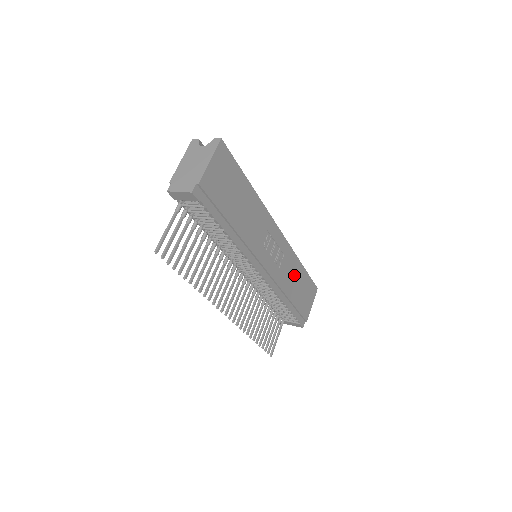
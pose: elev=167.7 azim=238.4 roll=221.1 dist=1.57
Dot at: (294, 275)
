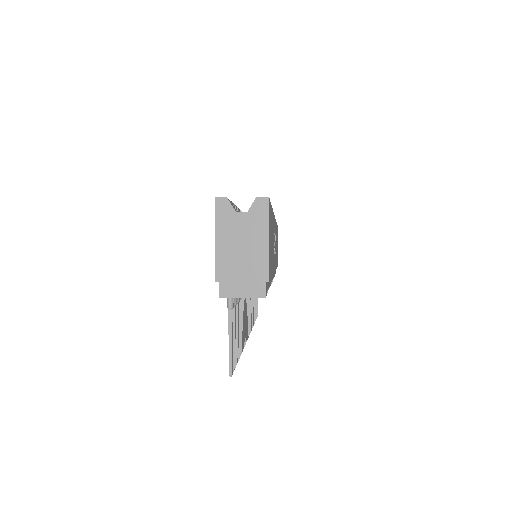
Dot at: (276, 241)
